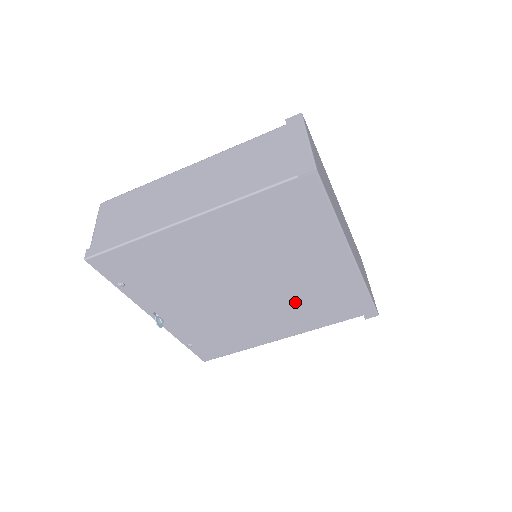
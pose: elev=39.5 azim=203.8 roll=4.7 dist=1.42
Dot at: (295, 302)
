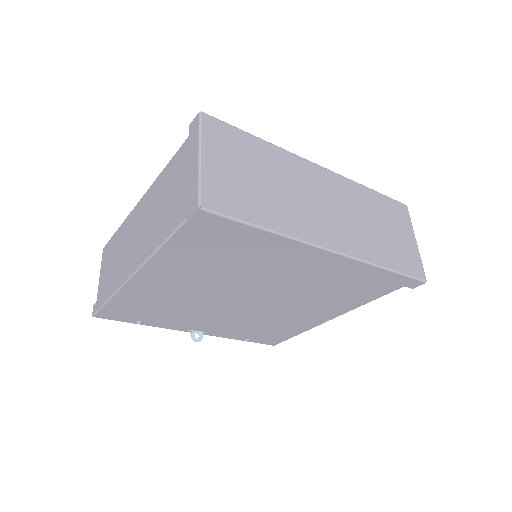
Dot at: (313, 294)
